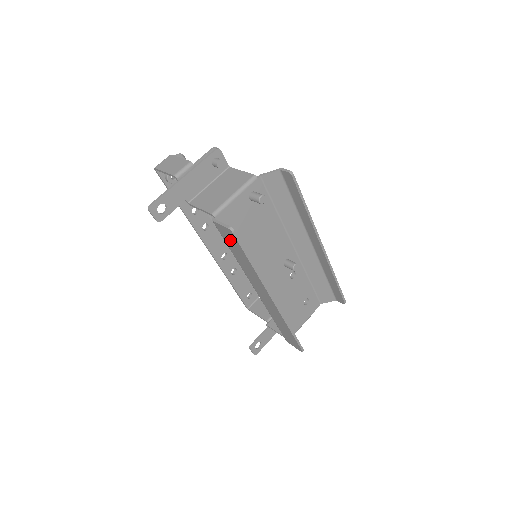
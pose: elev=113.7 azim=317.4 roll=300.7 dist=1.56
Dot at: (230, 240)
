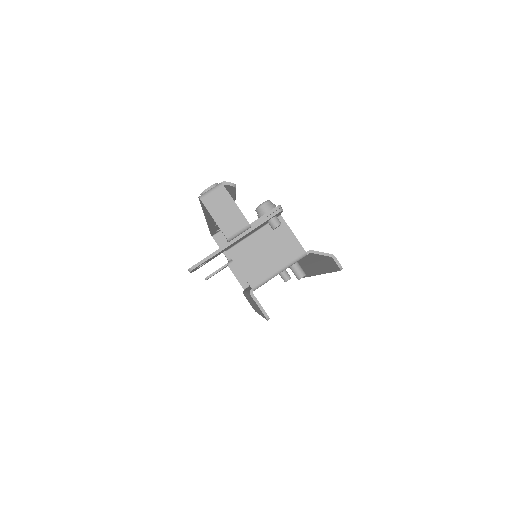
Dot at: (257, 306)
